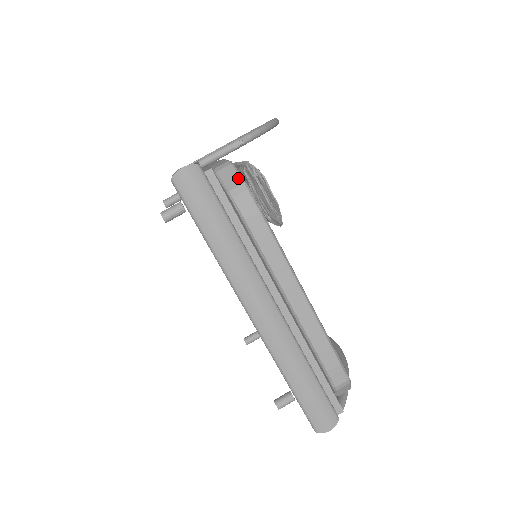
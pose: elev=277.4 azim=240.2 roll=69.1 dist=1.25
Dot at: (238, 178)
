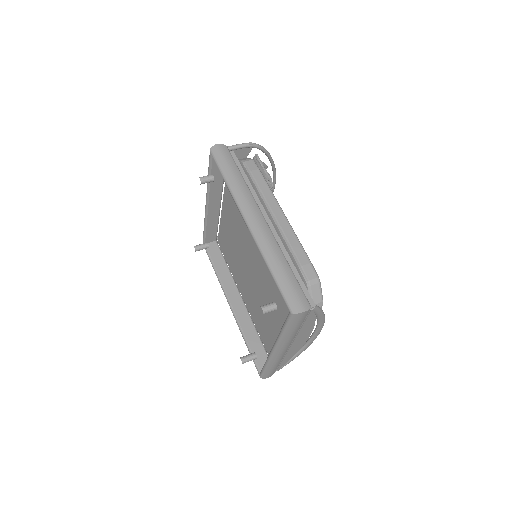
Dot at: (248, 158)
